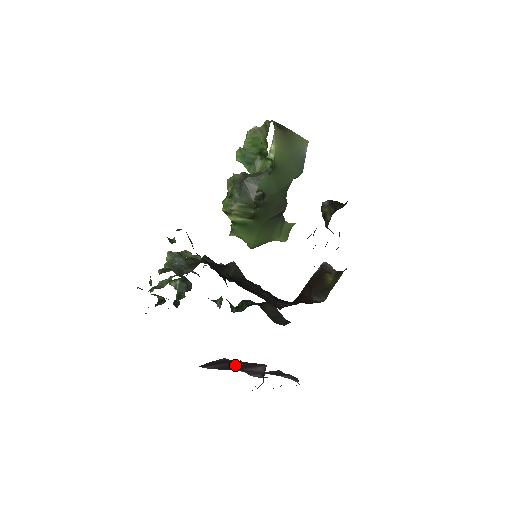
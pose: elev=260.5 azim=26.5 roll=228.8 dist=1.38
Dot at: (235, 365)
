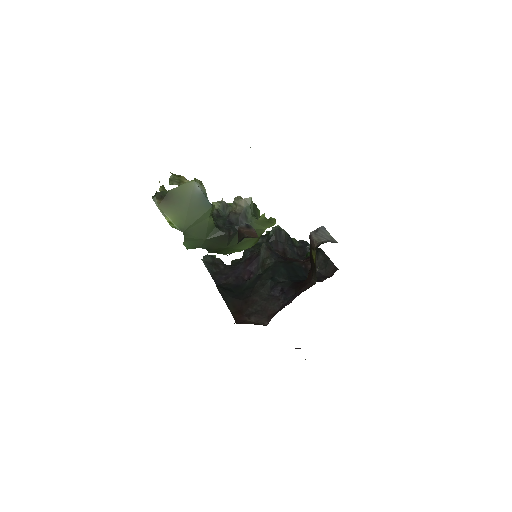
Dot at: occluded
